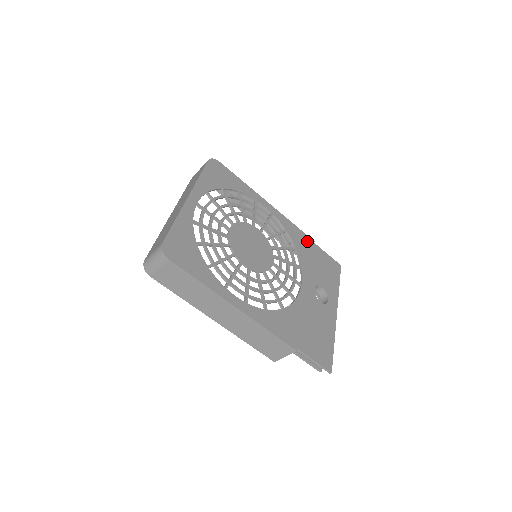
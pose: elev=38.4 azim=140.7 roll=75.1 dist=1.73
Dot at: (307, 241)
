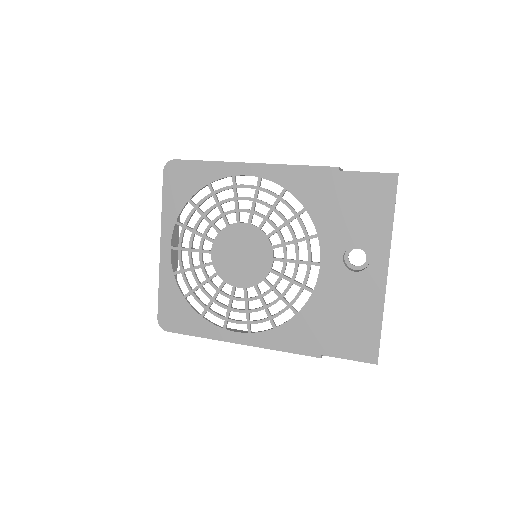
Dot at: (324, 178)
